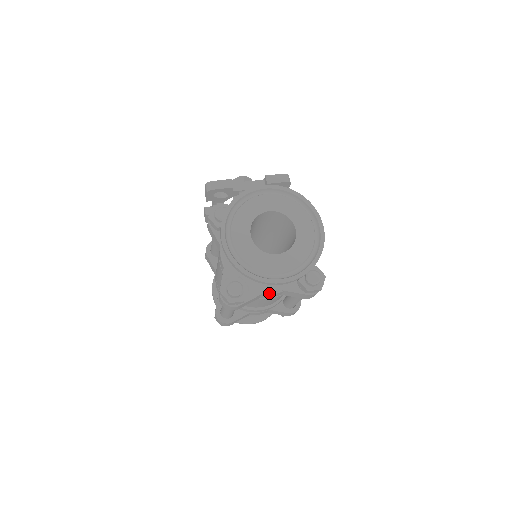
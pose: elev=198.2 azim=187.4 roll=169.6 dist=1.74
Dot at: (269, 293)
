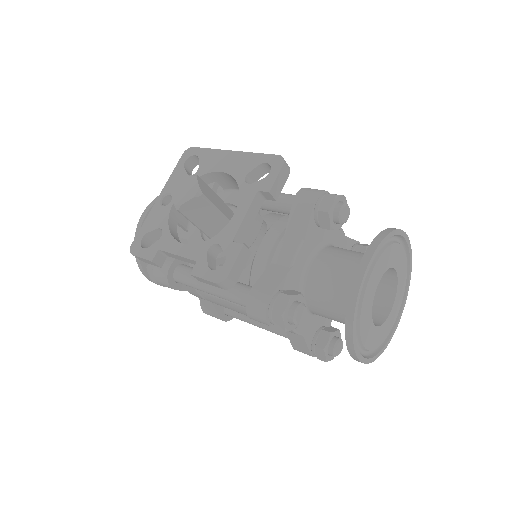
Dot at: occluded
